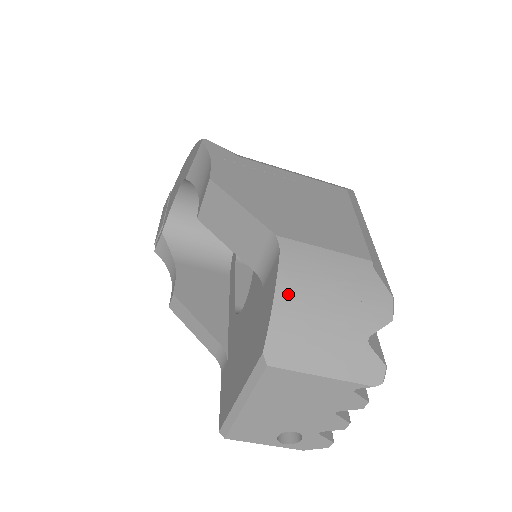
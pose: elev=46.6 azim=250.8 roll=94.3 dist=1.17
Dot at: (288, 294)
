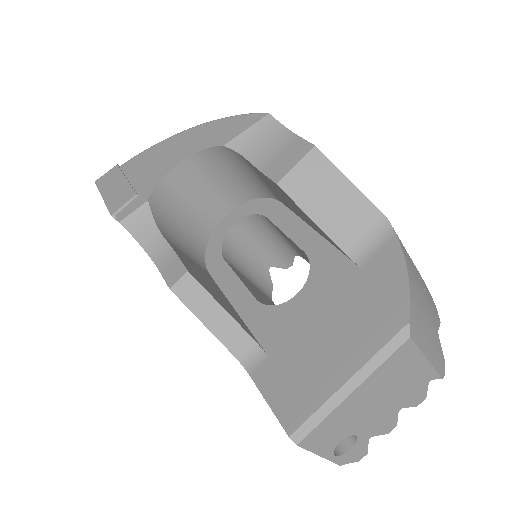
Dot at: (410, 272)
